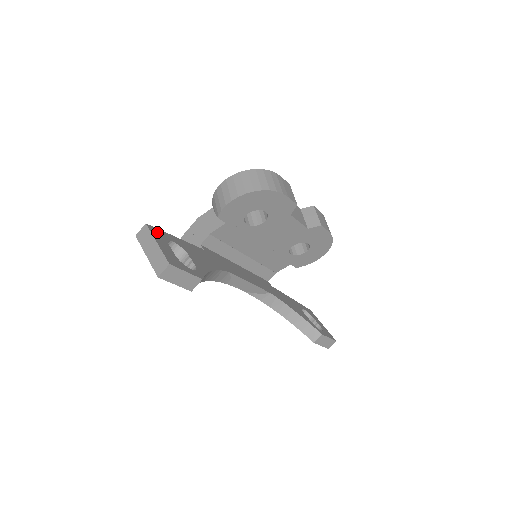
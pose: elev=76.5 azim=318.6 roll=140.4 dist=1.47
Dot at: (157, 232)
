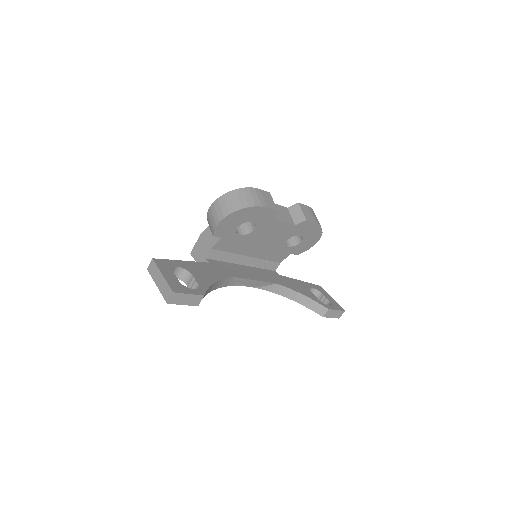
Dot at: (163, 263)
